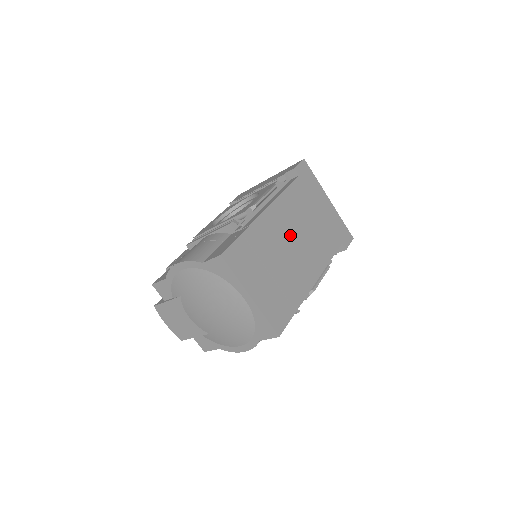
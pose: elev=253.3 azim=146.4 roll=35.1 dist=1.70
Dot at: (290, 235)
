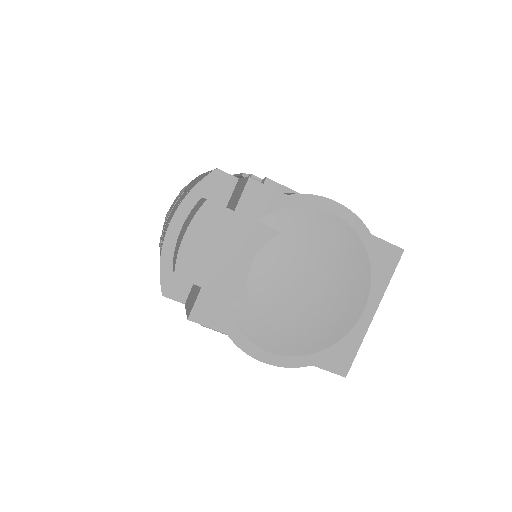
Dot at: occluded
